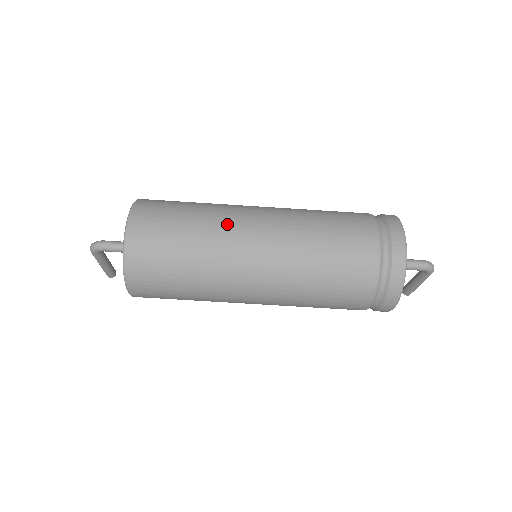
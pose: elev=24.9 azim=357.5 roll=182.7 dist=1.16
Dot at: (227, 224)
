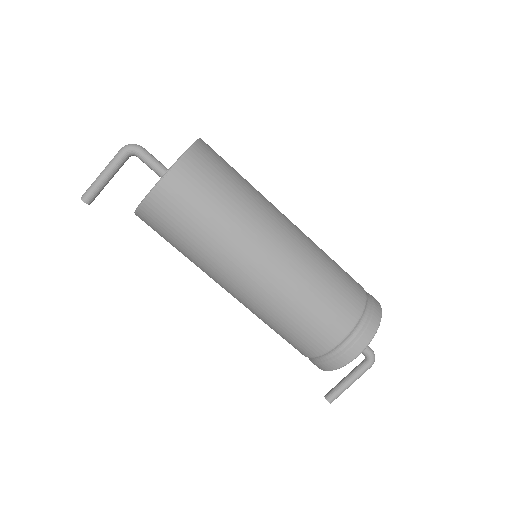
Dot at: occluded
